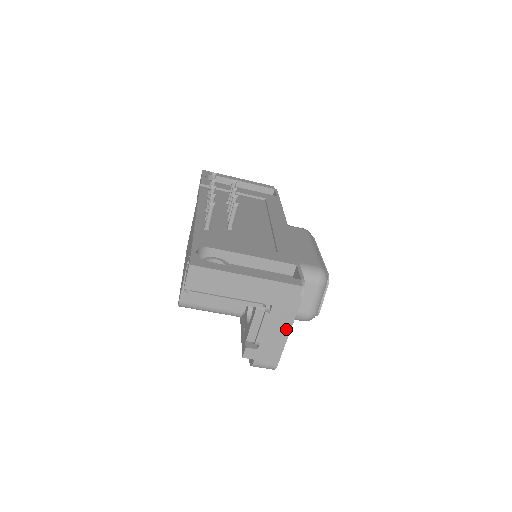
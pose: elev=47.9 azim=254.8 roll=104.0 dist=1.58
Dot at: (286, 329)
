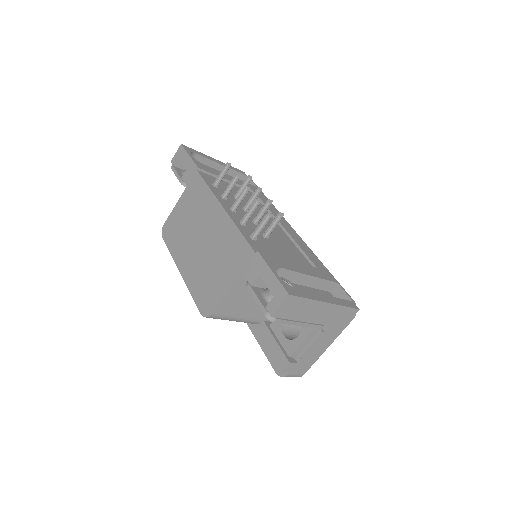
Dot at: (328, 344)
